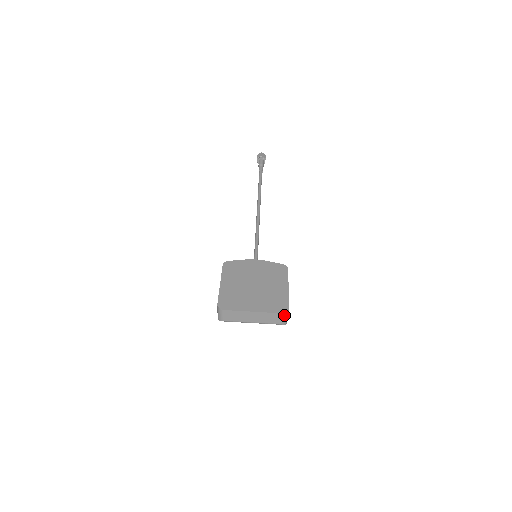
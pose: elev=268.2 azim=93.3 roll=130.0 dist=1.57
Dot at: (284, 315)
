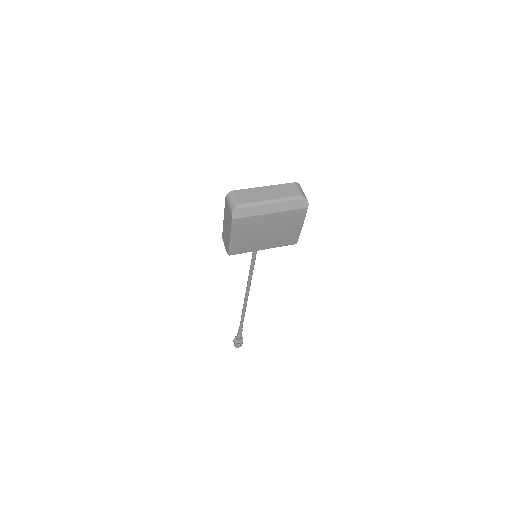
Dot at: (298, 186)
